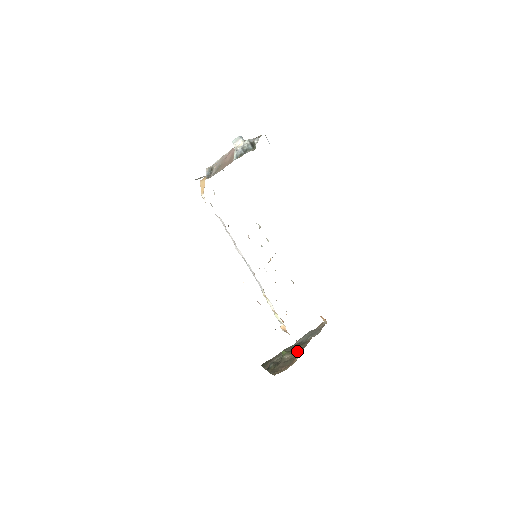
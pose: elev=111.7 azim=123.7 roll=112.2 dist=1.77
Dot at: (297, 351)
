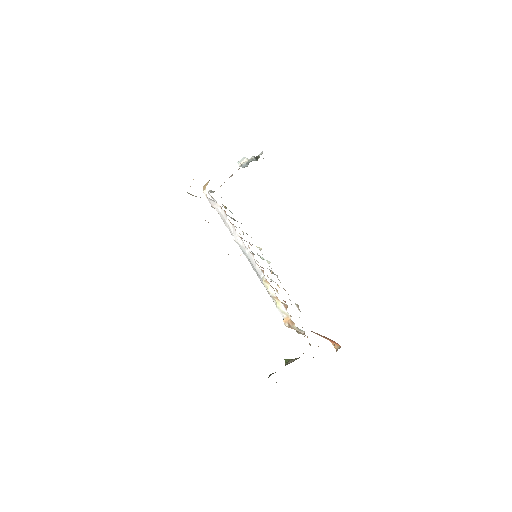
Dot at: occluded
